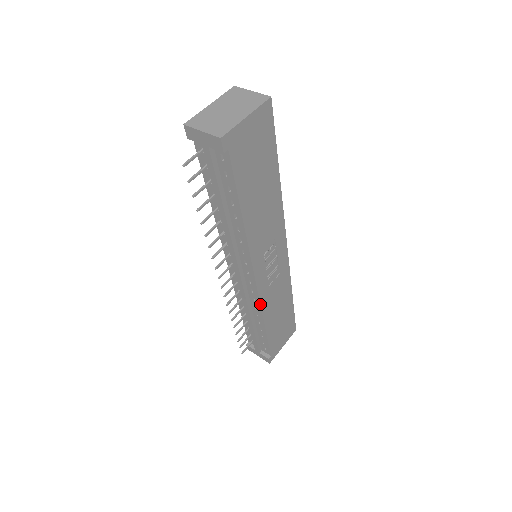
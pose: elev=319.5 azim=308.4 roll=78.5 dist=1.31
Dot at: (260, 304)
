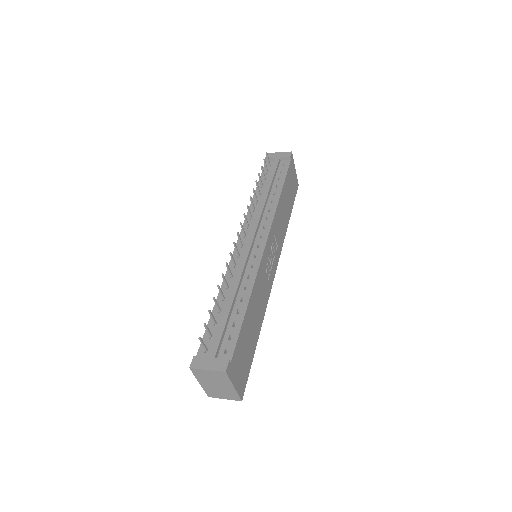
Dot at: (258, 268)
